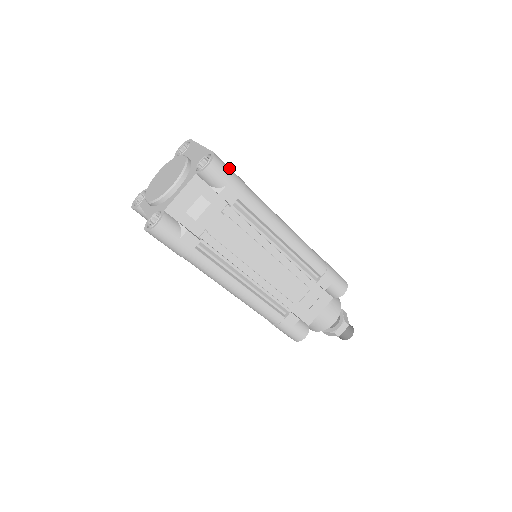
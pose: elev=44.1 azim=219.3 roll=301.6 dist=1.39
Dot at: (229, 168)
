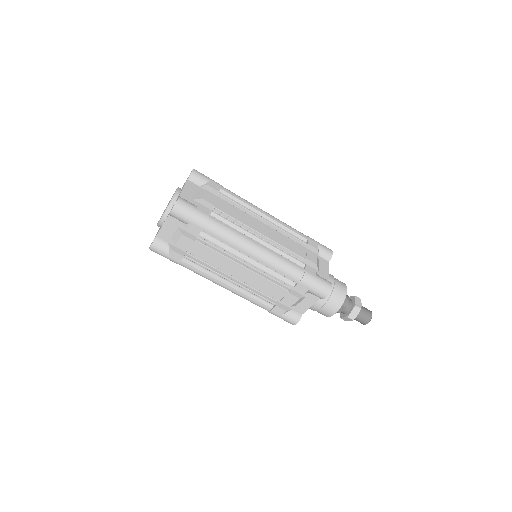
Dot at: occluded
